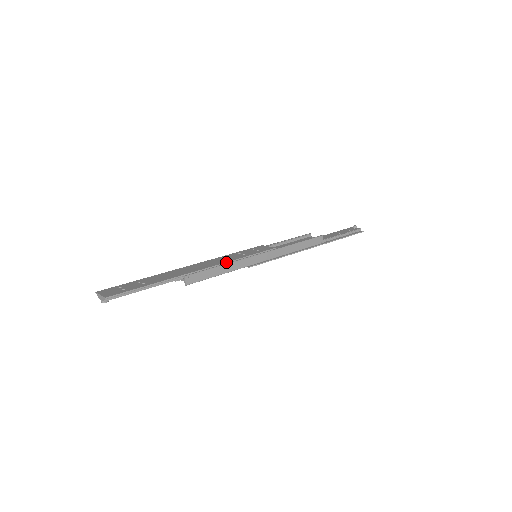
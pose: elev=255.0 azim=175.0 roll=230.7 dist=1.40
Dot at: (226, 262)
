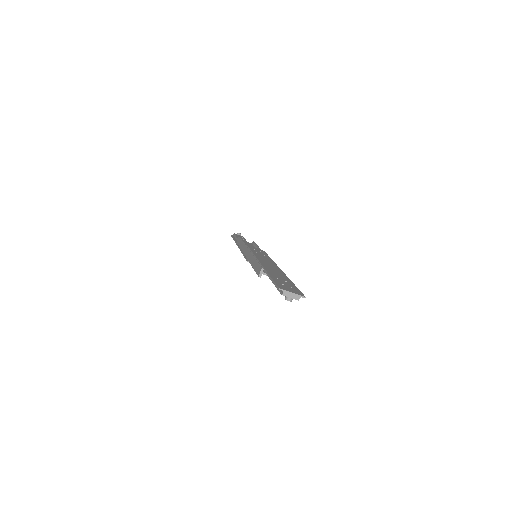
Dot at: (275, 263)
